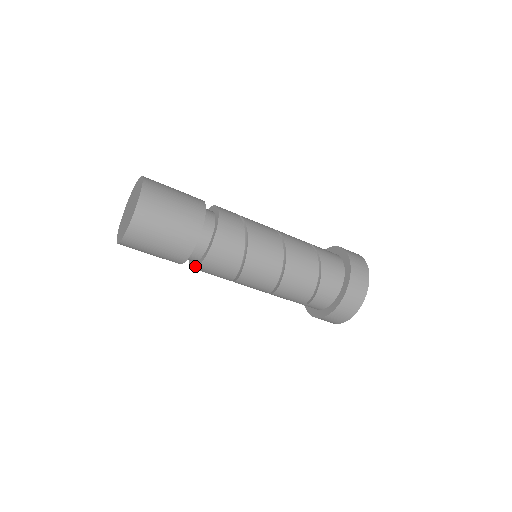
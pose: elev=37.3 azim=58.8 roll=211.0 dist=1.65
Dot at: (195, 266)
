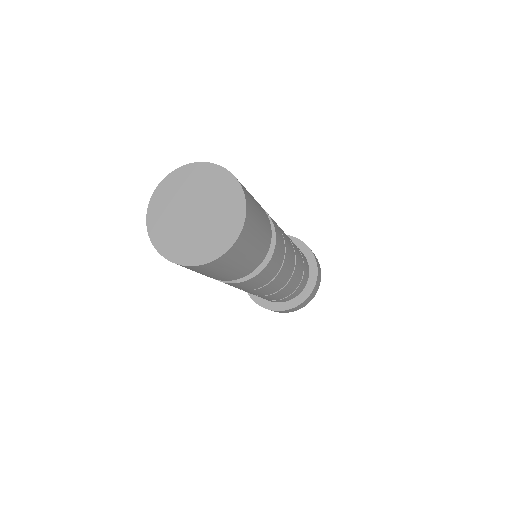
Dot at: occluded
